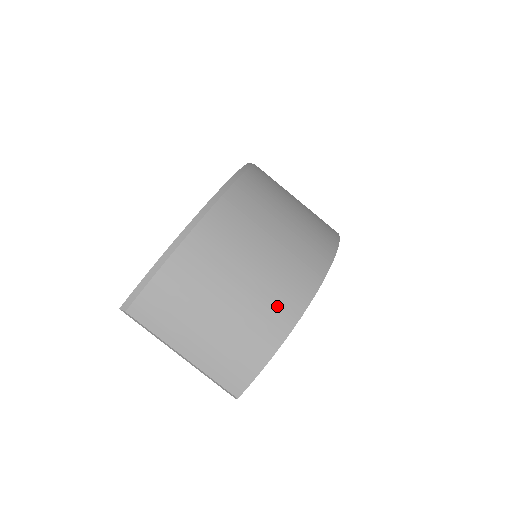
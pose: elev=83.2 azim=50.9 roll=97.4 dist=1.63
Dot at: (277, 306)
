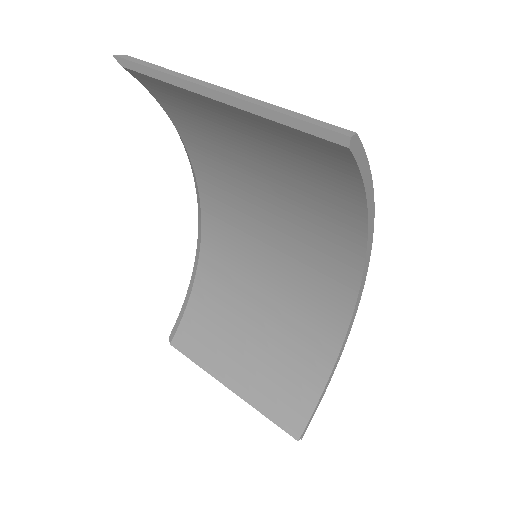
Dot at: occluded
